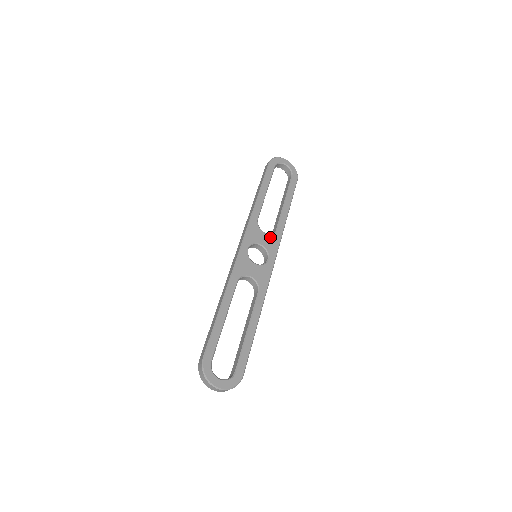
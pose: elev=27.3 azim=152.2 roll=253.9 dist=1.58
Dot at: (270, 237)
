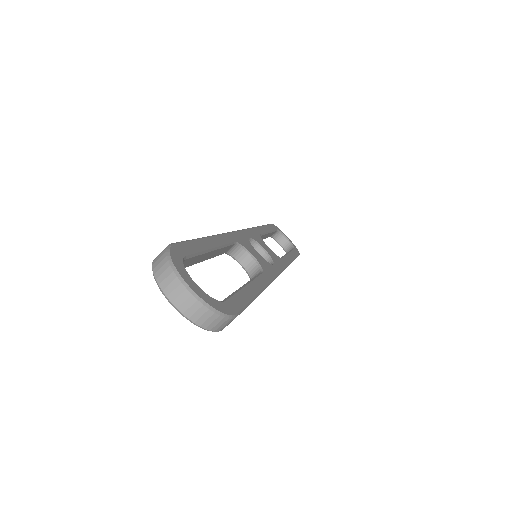
Dot at: (274, 255)
